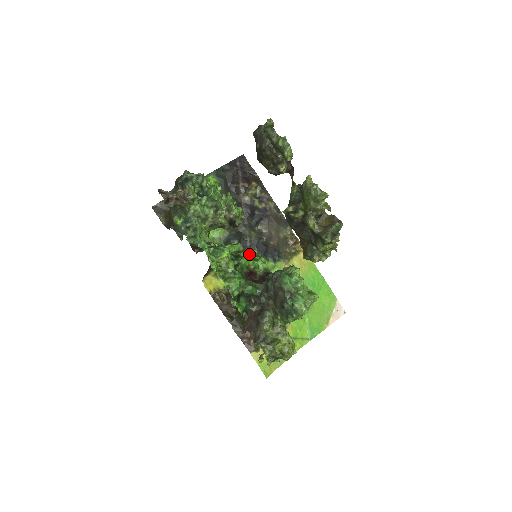
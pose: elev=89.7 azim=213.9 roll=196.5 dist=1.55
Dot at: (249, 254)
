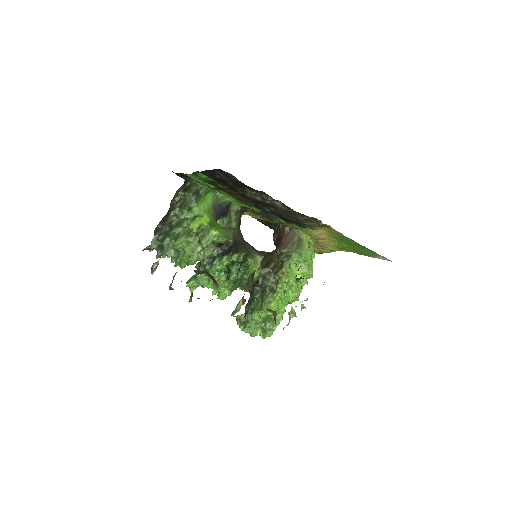
Dot at: (240, 269)
